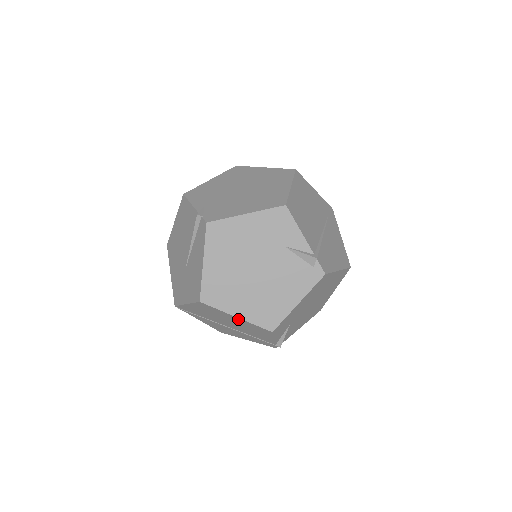
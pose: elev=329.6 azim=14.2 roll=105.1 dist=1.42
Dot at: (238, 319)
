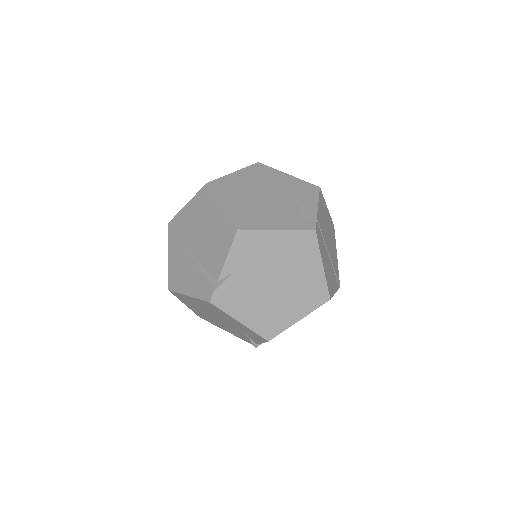
Dot at: occluded
